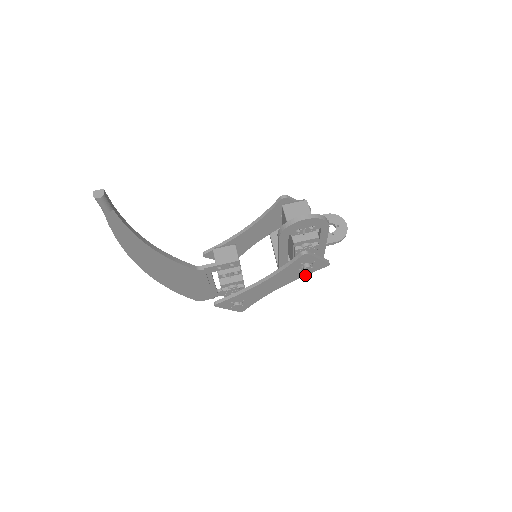
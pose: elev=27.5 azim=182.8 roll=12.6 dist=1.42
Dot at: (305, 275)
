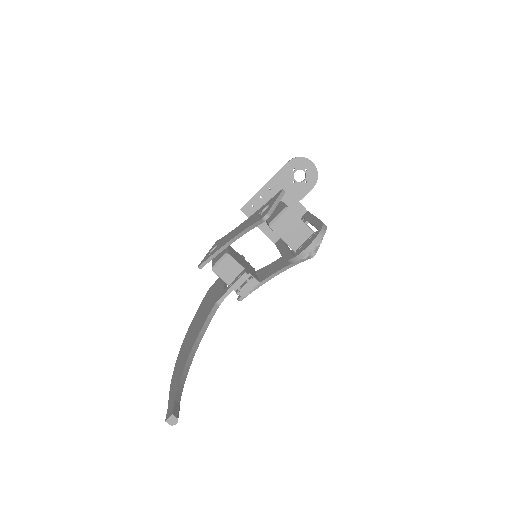
Dot at: occluded
